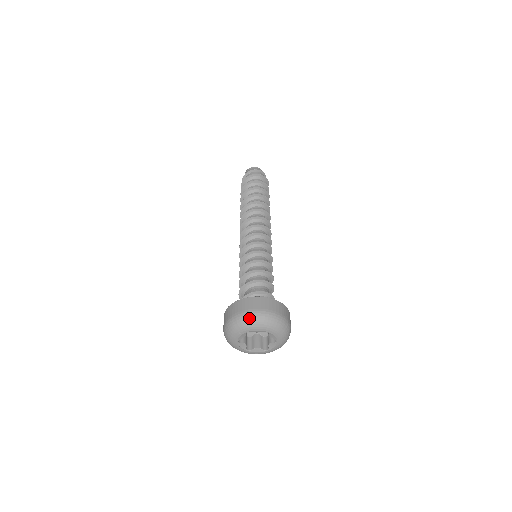
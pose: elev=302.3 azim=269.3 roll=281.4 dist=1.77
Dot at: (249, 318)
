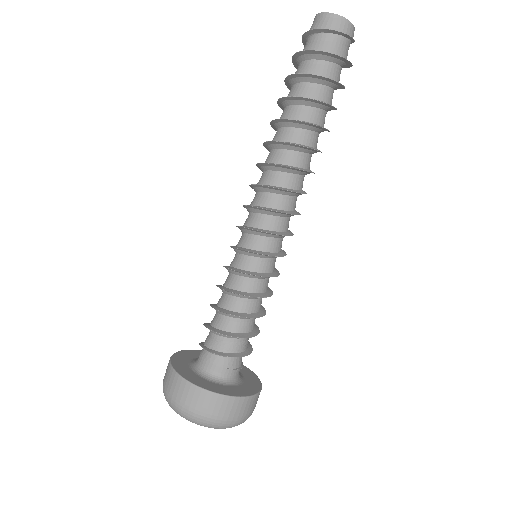
Dot at: (186, 417)
